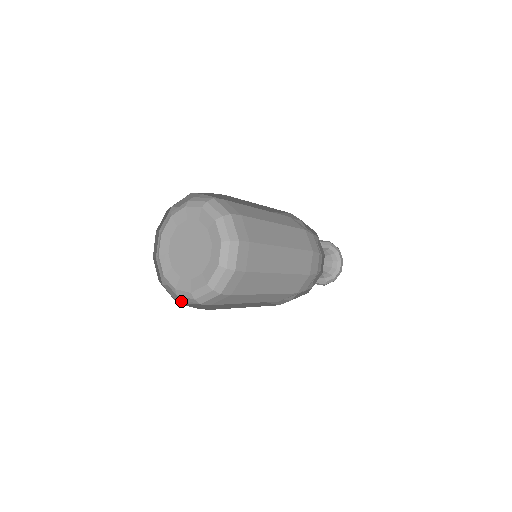
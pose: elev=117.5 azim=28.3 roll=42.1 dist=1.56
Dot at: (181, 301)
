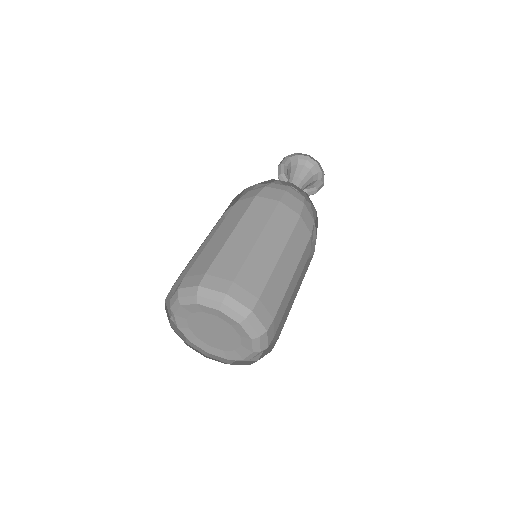
Dot at: occluded
